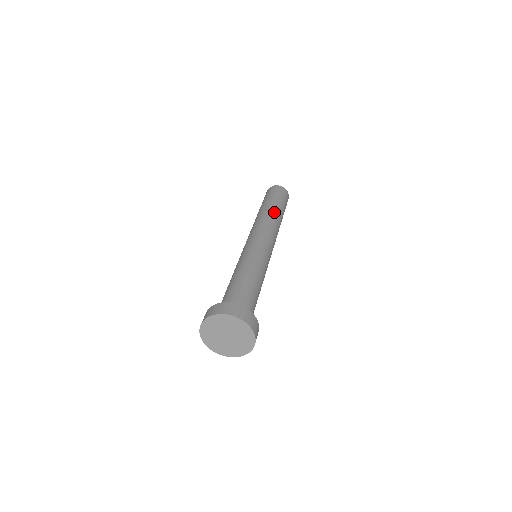
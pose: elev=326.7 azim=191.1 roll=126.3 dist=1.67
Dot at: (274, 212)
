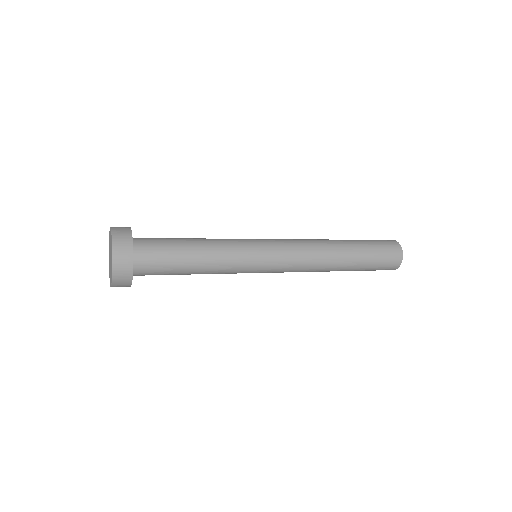
Dot at: occluded
